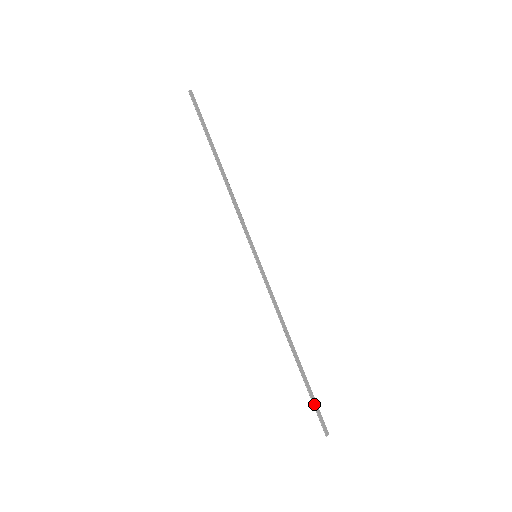
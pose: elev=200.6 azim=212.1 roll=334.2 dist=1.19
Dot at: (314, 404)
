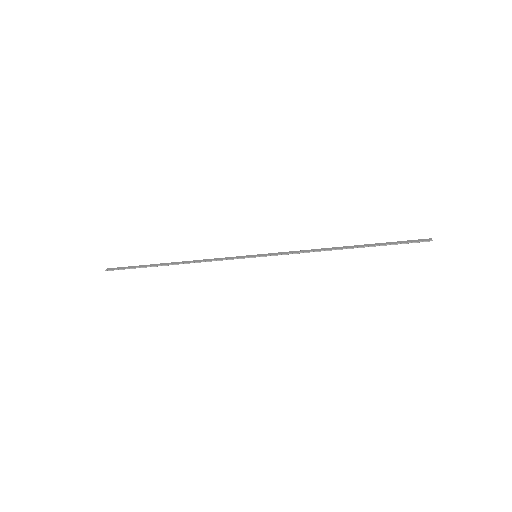
Dot at: (400, 243)
